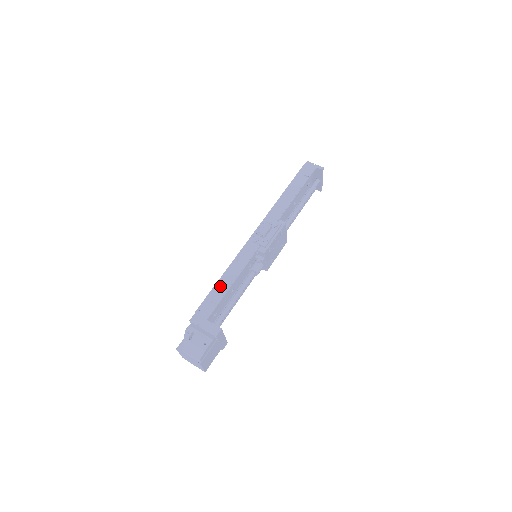
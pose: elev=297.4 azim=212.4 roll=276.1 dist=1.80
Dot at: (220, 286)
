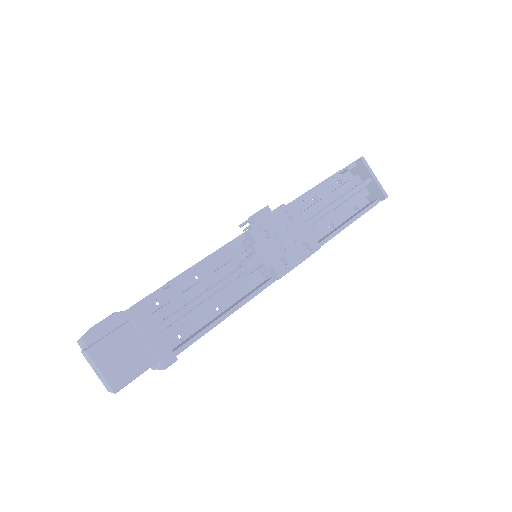
Dot at: occluded
